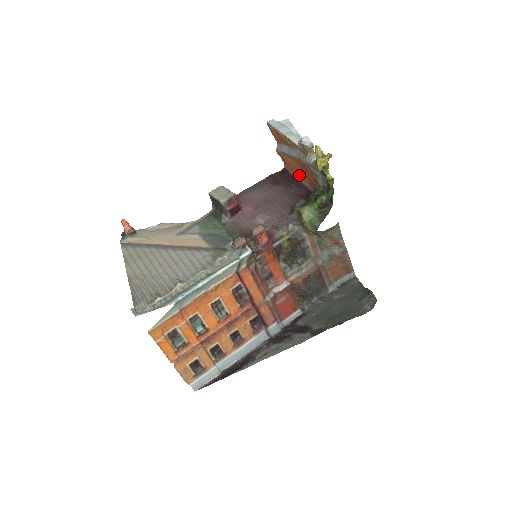
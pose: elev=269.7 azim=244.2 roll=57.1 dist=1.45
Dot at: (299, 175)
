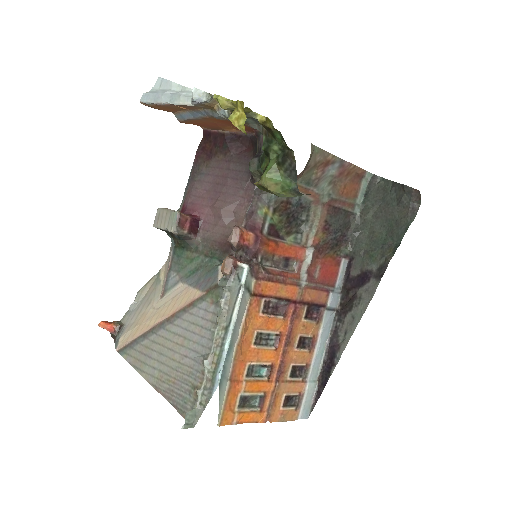
Dot at: (226, 128)
